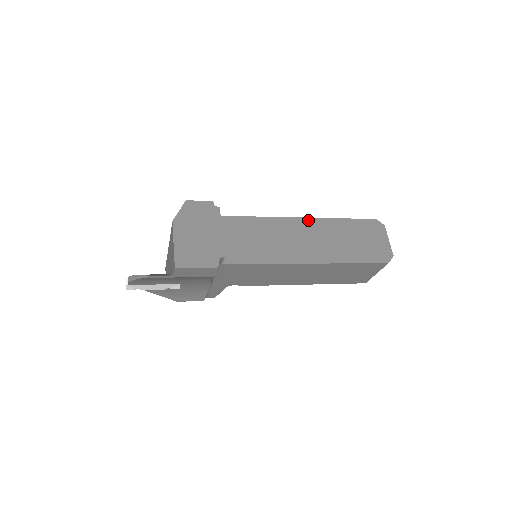
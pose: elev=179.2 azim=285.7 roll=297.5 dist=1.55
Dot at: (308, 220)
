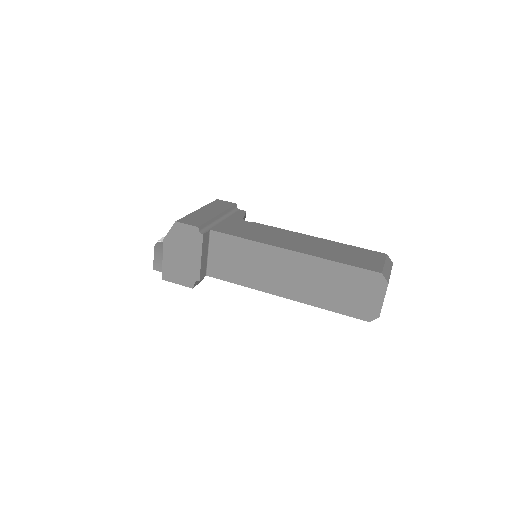
Dot at: (298, 255)
